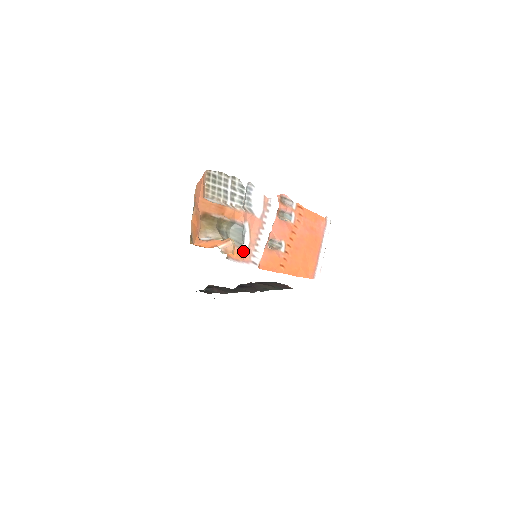
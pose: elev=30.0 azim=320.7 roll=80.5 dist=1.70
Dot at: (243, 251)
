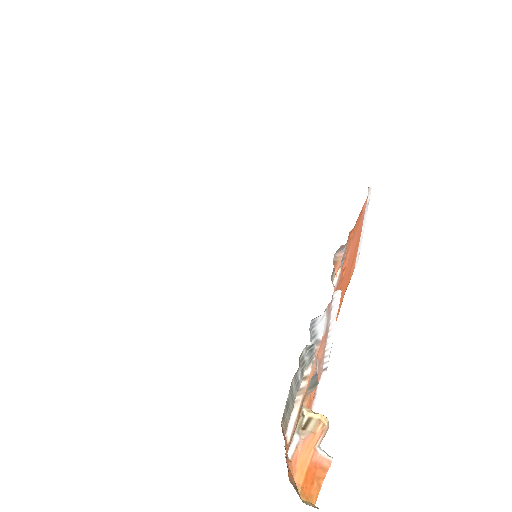
Dot at: occluded
